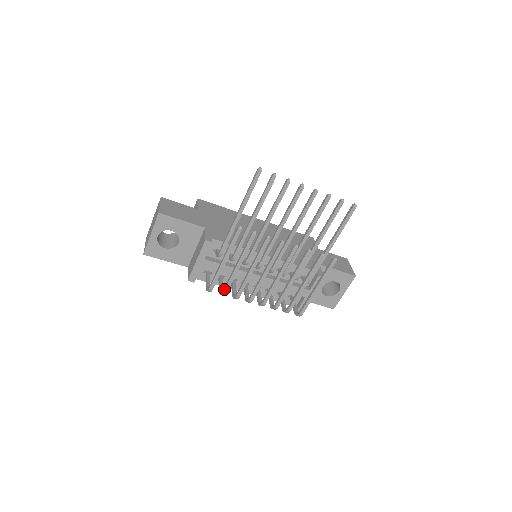
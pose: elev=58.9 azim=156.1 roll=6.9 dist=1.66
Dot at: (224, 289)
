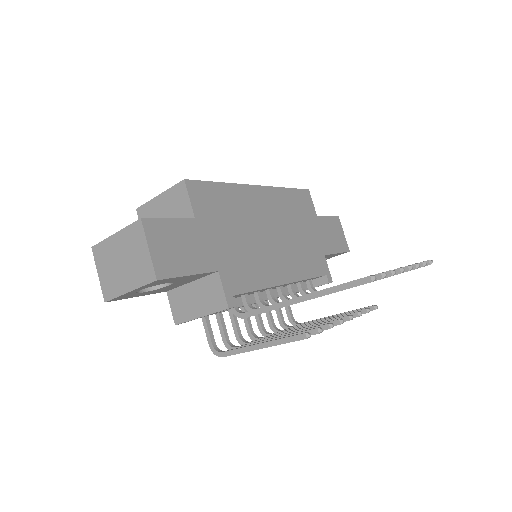
Dot at: occluded
